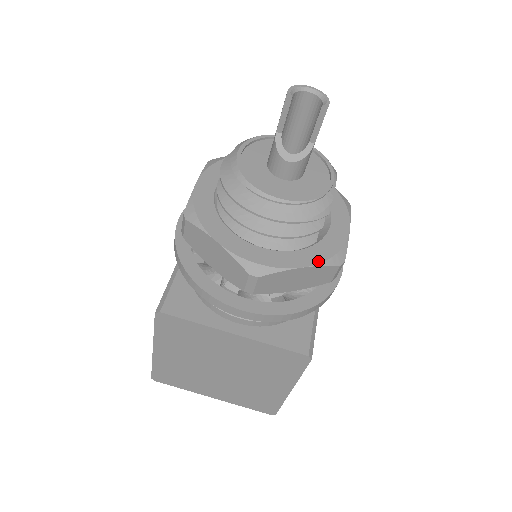
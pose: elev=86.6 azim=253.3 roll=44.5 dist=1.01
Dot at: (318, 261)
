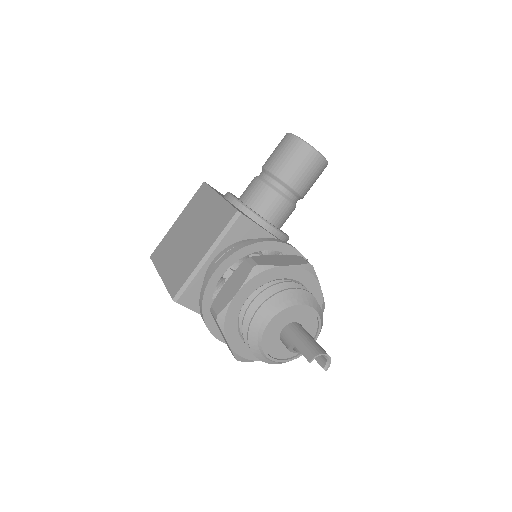
Dot at: occluded
